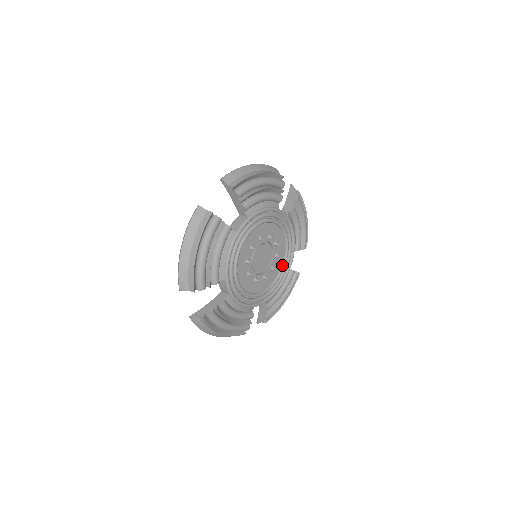
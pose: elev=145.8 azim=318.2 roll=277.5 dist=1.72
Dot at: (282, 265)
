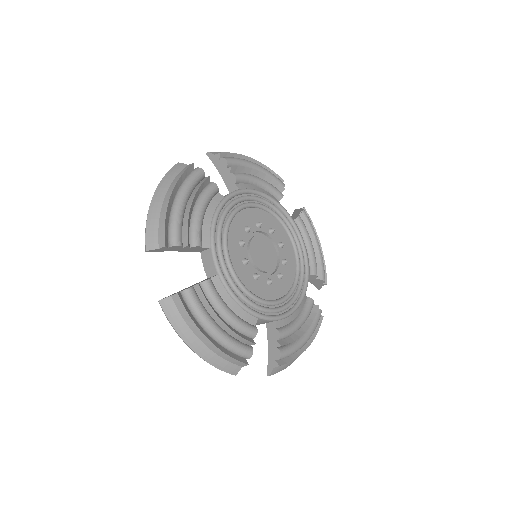
Dot at: (294, 280)
